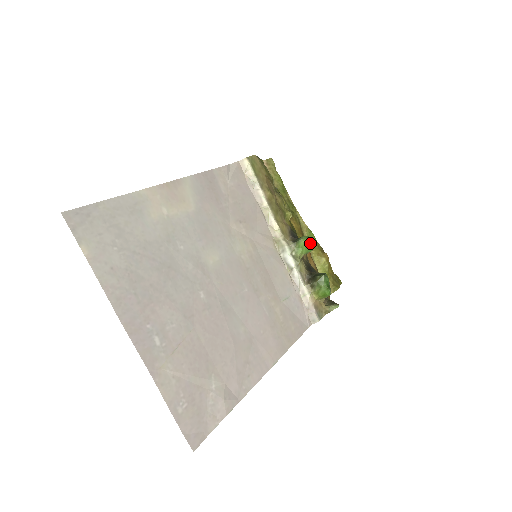
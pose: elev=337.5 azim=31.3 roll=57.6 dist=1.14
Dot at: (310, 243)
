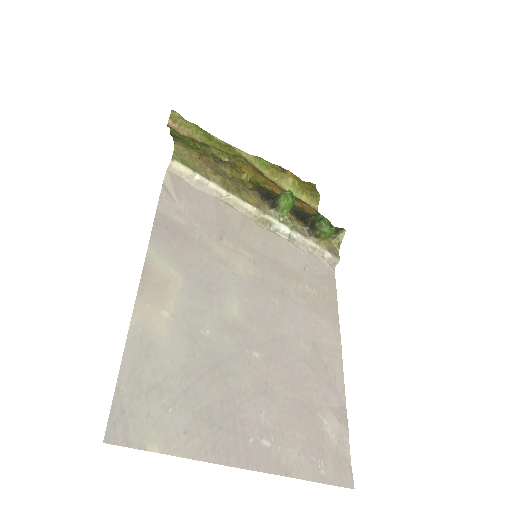
Dot at: (290, 199)
